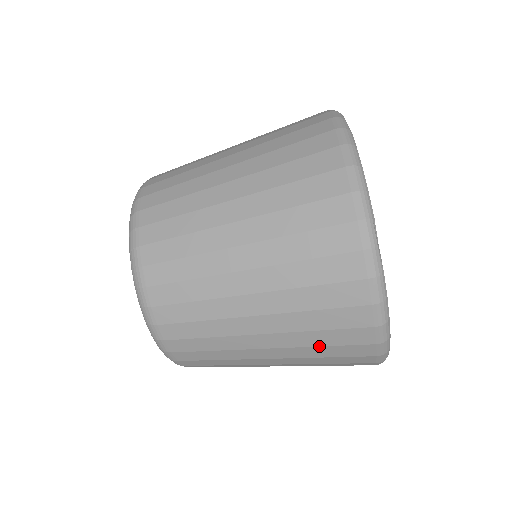
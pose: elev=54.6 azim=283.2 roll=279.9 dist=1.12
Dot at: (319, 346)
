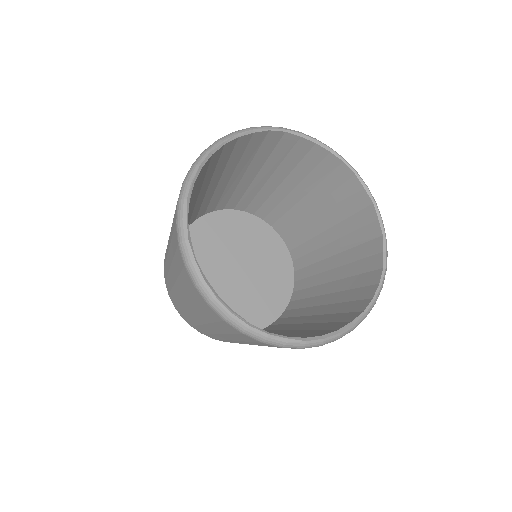
Dot at: occluded
